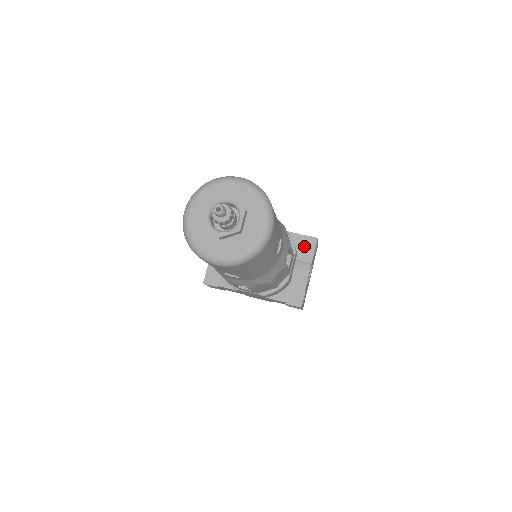
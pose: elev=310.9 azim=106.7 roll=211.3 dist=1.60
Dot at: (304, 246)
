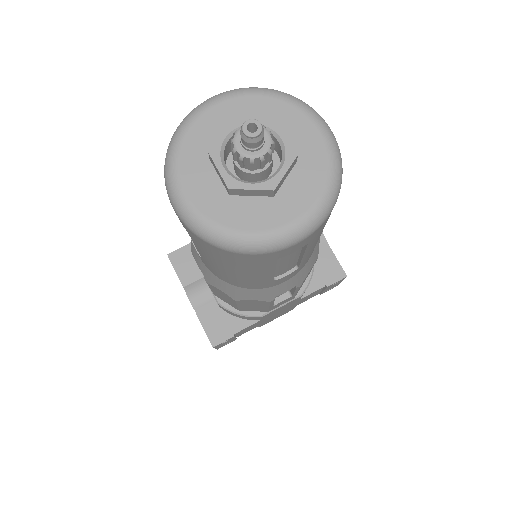
Dot at: occluded
